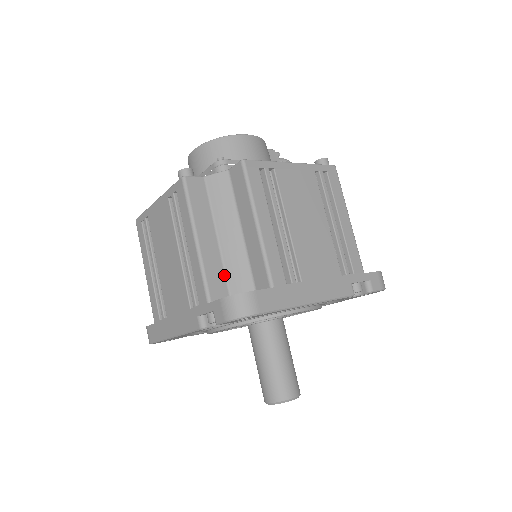
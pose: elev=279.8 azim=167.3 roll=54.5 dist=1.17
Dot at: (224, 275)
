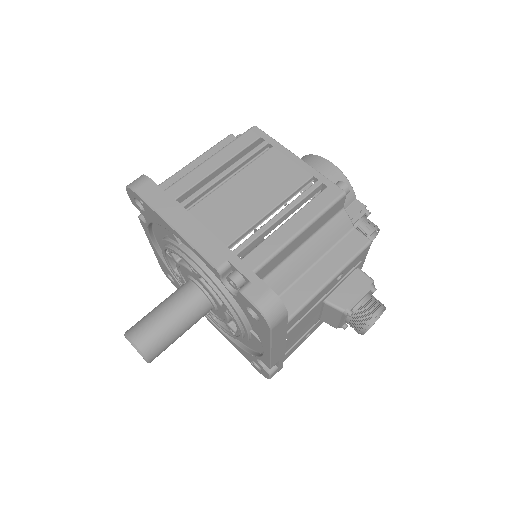
Dot at: occluded
